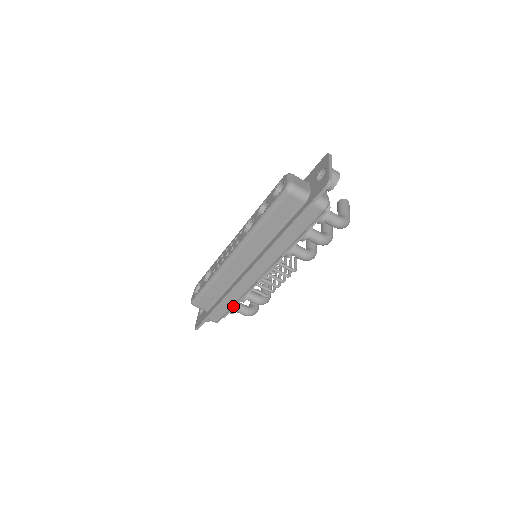
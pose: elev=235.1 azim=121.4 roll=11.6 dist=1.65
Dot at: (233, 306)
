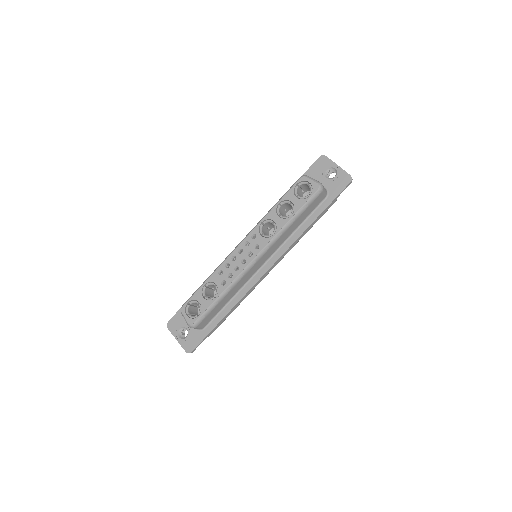
Dot at: occluded
